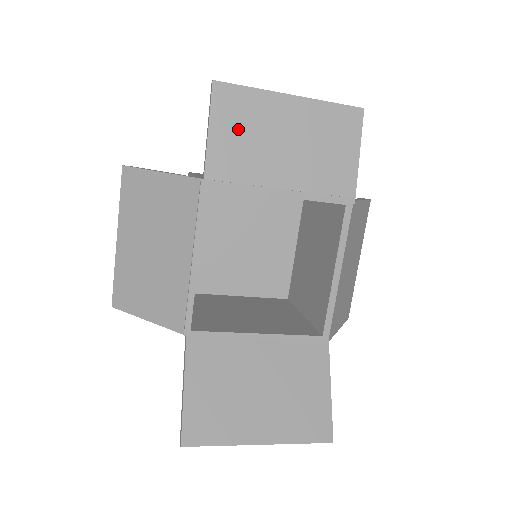
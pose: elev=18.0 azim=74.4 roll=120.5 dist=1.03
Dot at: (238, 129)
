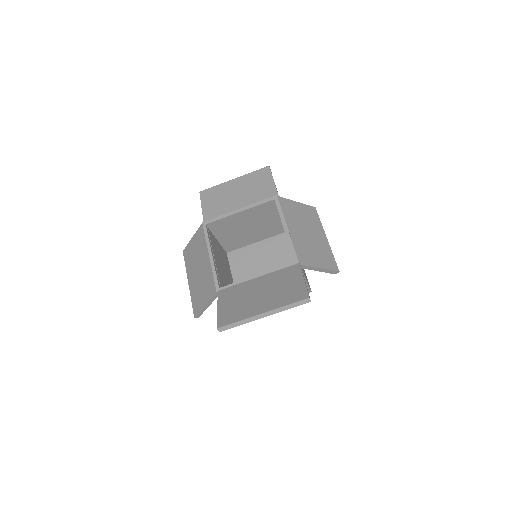
Dot at: (214, 200)
